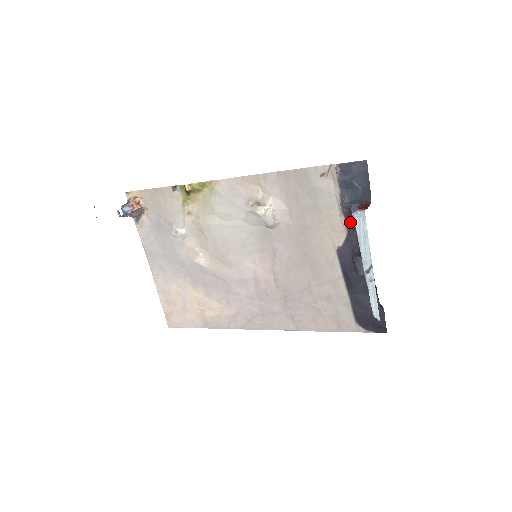
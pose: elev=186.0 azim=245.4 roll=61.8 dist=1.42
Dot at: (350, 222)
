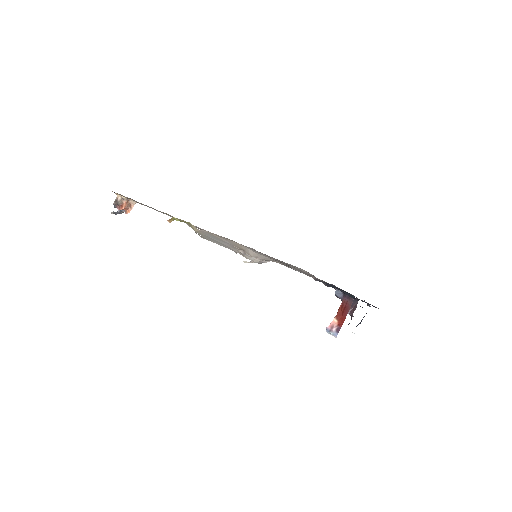
Dot at: occluded
